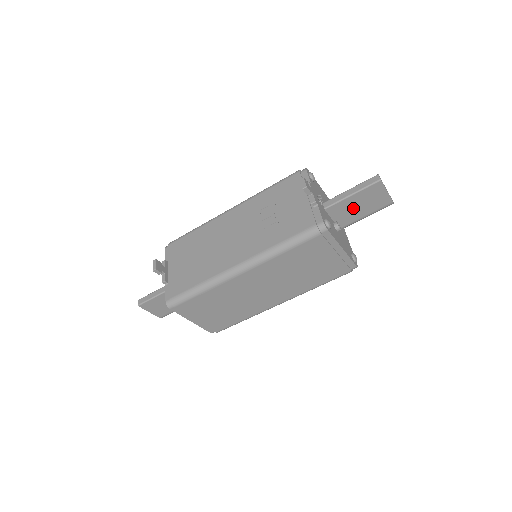
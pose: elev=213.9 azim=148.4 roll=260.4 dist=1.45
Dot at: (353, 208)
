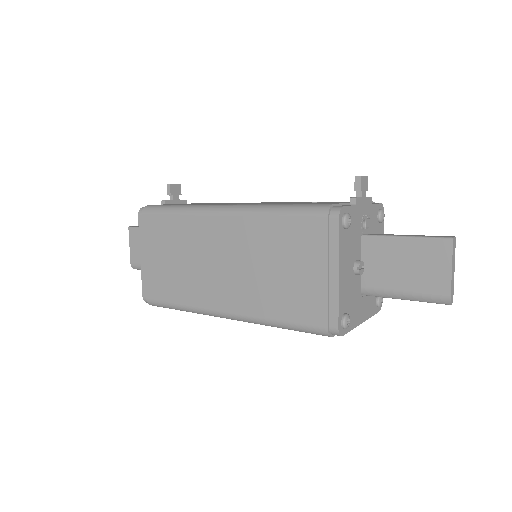
Dot at: (395, 263)
